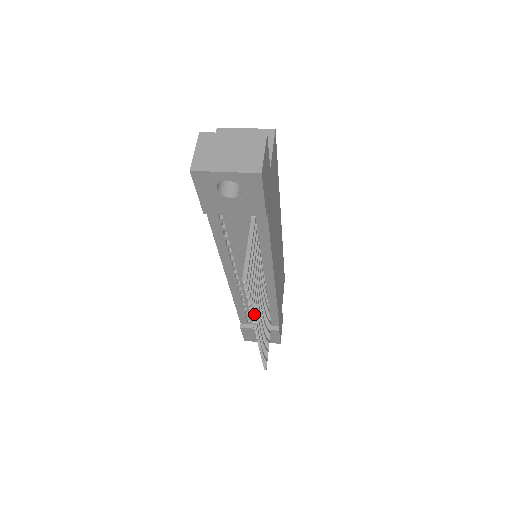
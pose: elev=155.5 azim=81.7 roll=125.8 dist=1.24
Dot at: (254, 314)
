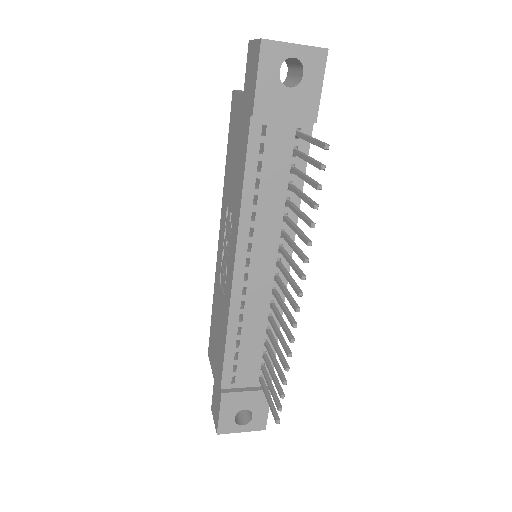
Dot at: occluded
